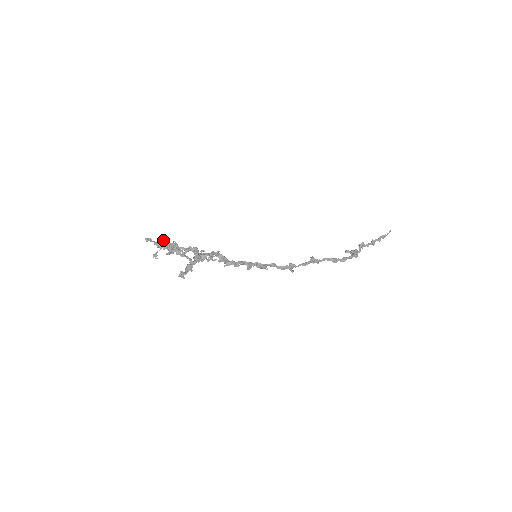
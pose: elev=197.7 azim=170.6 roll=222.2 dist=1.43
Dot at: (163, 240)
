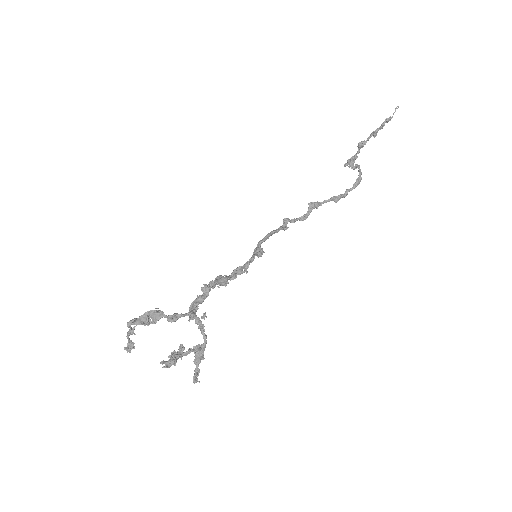
Dot at: (165, 363)
